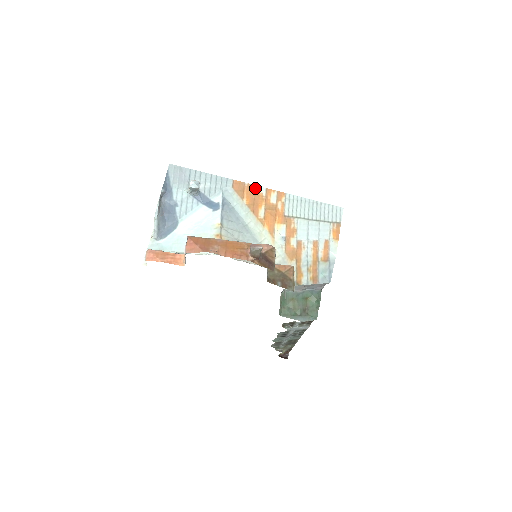
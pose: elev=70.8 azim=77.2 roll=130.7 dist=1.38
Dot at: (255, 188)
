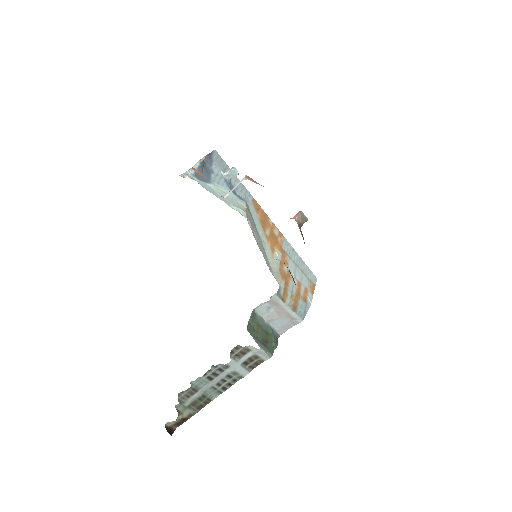
Dot at: (266, 215)
